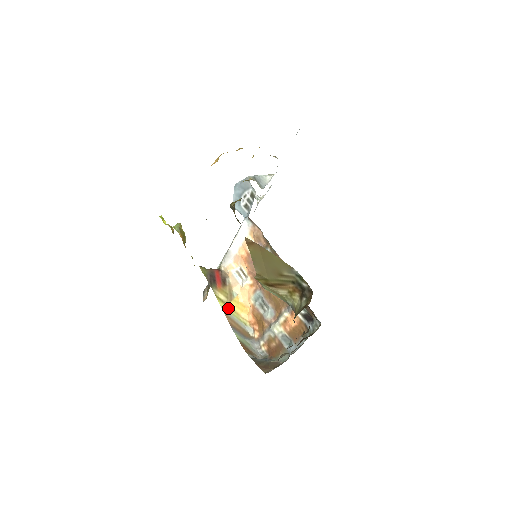
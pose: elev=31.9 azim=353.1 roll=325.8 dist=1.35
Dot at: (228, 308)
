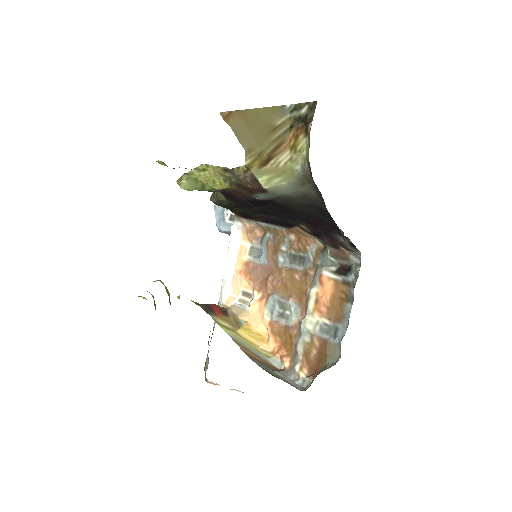
Dot at: (237, 335)
